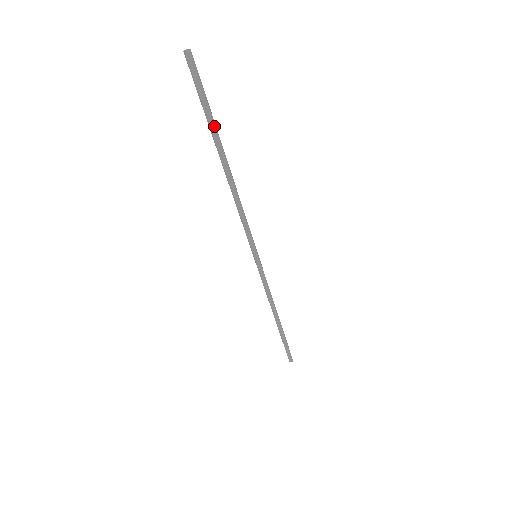
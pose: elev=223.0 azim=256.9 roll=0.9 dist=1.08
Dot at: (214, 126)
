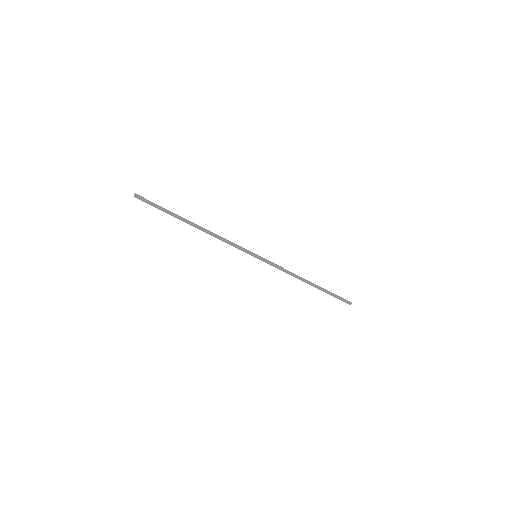
Dot at: (172, 214)
